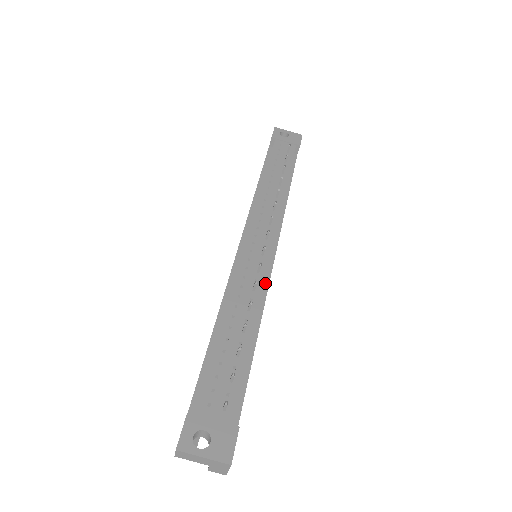
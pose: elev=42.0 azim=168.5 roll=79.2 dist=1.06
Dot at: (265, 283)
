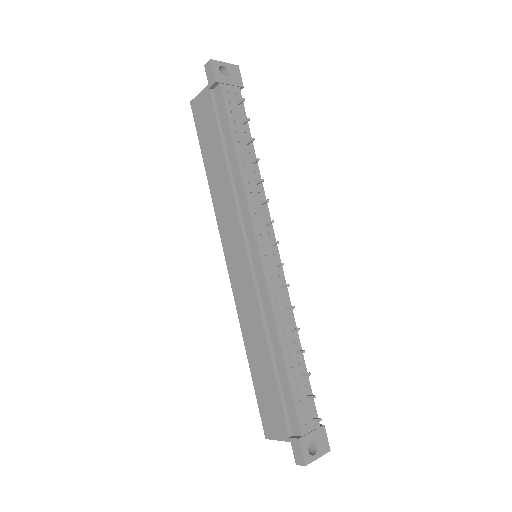
Dot at: occluded
